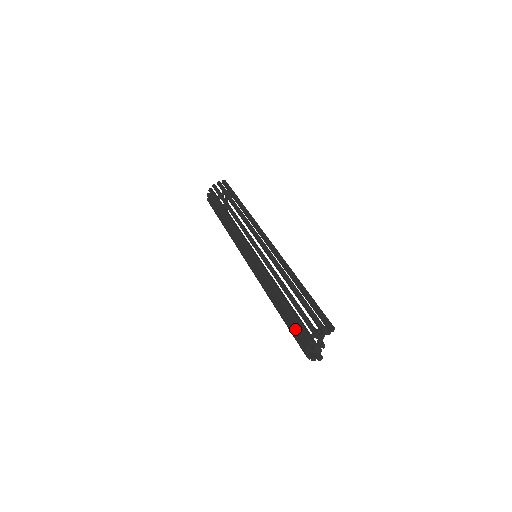
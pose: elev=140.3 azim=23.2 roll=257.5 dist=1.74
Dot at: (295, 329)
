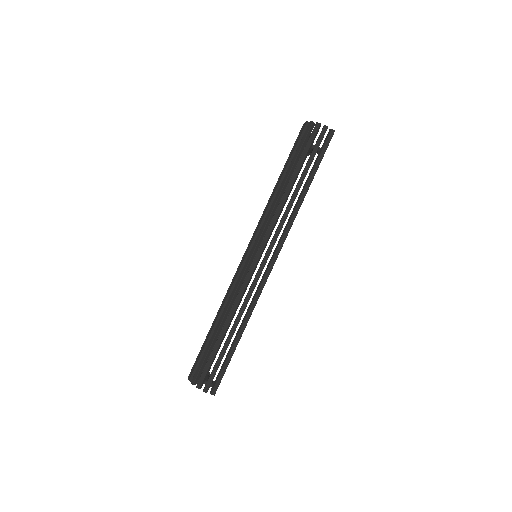
Dot at: (198, 359)
